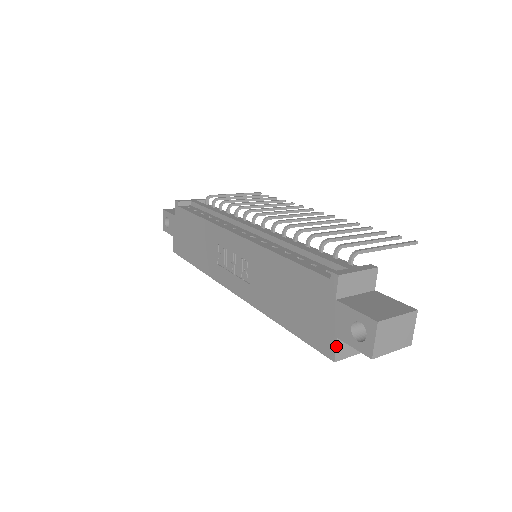
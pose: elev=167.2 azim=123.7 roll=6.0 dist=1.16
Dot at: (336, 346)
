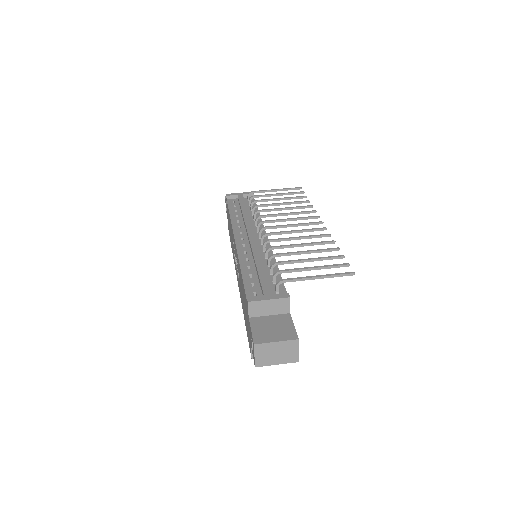
Dot at: (251, 349)
